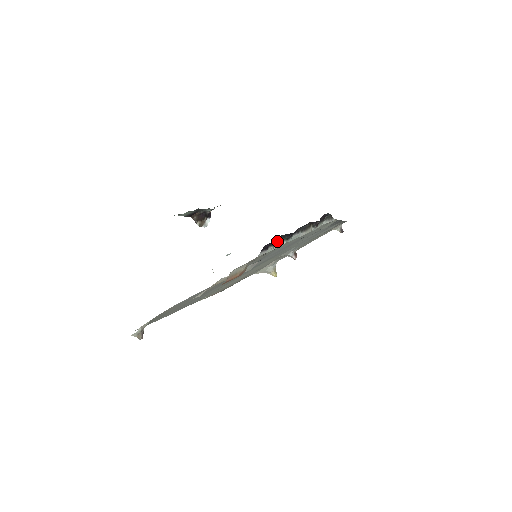
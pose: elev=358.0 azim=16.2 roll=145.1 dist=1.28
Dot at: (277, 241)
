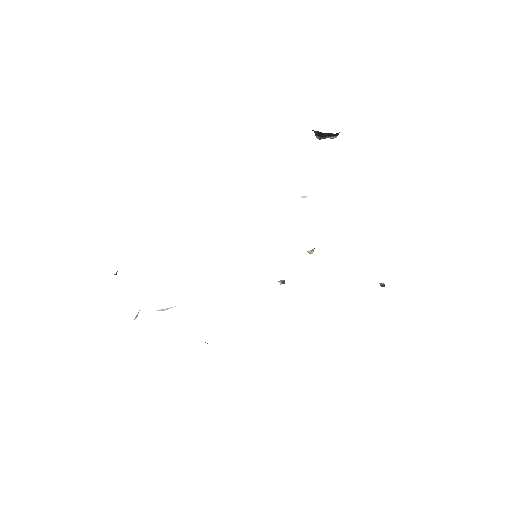
Dot at: occluded
